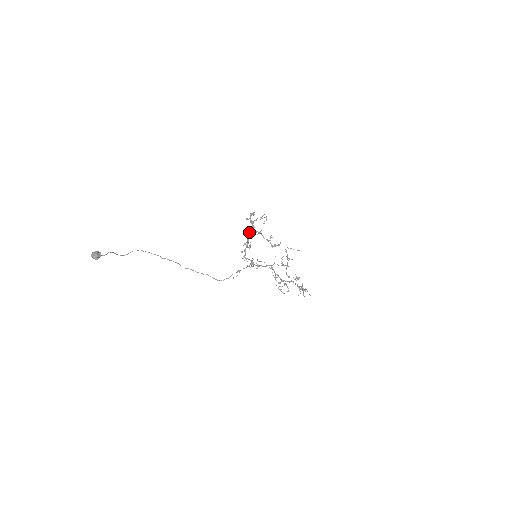
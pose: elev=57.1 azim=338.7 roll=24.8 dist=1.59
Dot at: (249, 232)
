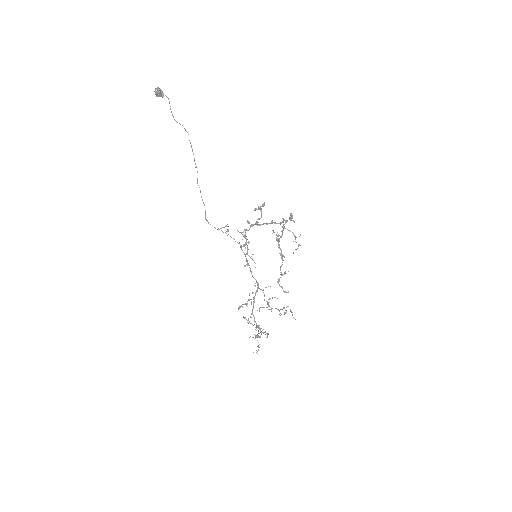
Dot at: (272, 222)
